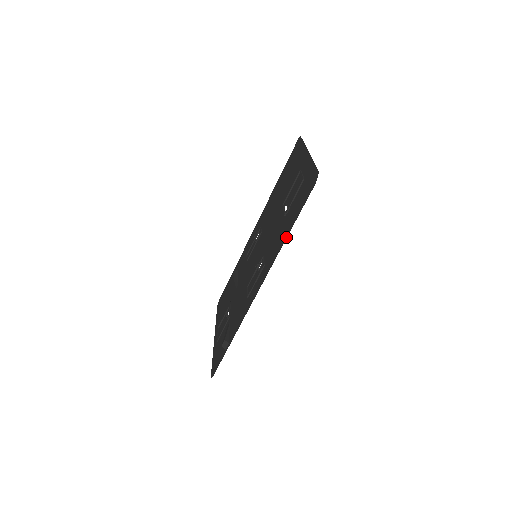
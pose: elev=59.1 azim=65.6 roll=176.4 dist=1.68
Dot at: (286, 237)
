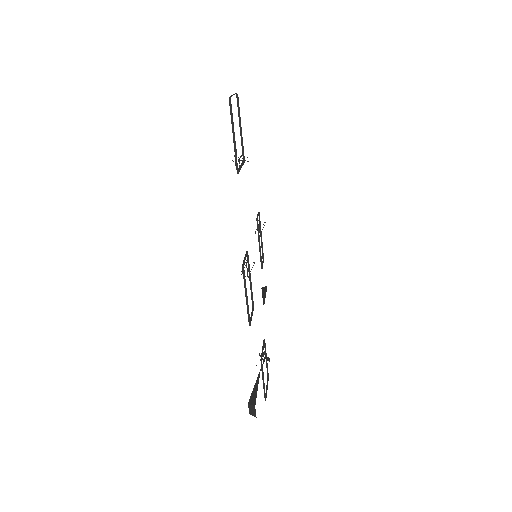
Dot at: occluded
